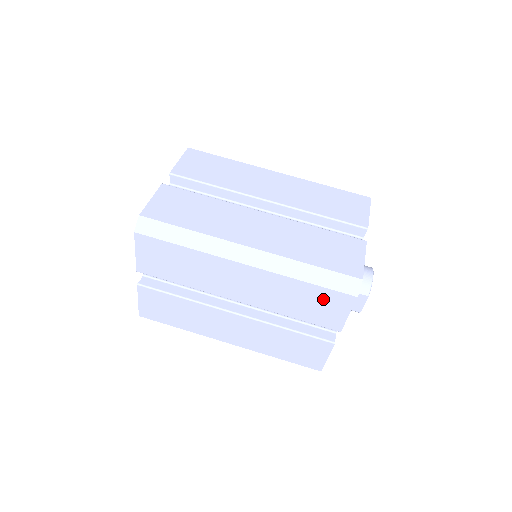
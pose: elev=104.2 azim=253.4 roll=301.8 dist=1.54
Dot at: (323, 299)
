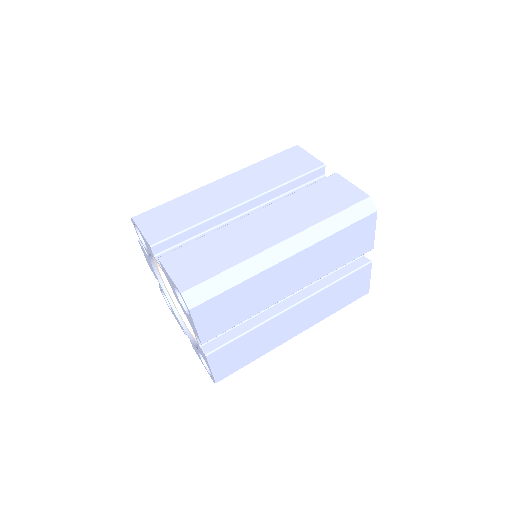
Dot at: (355, 234)
